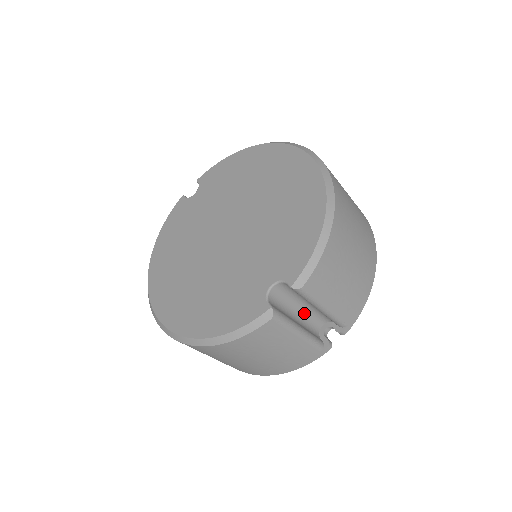
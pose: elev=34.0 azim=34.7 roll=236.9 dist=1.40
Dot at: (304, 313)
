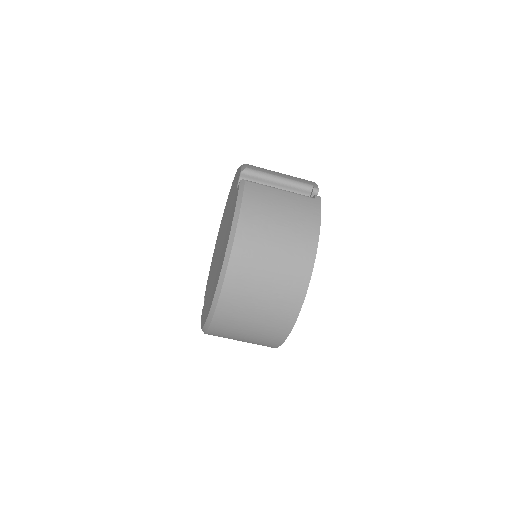
Dot at: occluded
